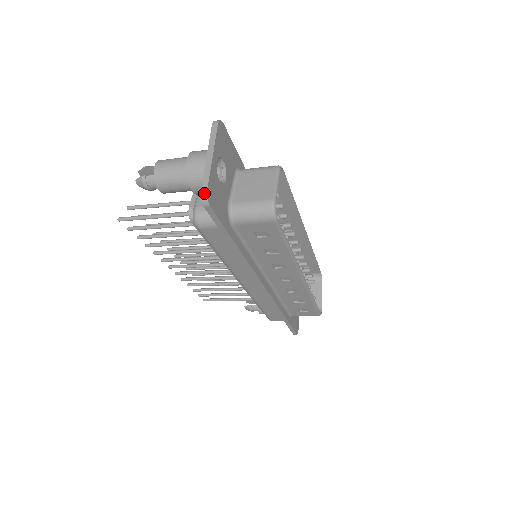
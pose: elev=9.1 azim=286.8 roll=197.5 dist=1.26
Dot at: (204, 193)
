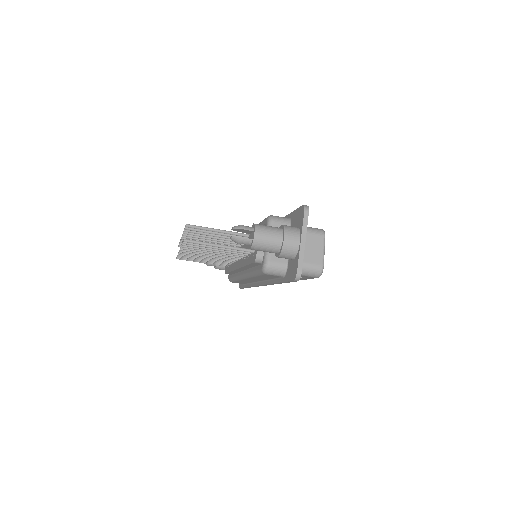
Dot at: (299, 274)
